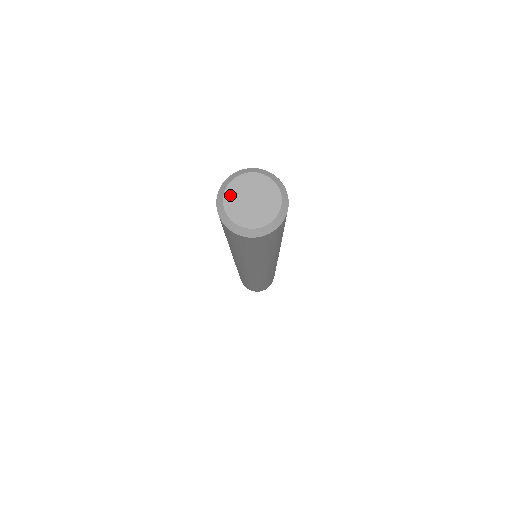
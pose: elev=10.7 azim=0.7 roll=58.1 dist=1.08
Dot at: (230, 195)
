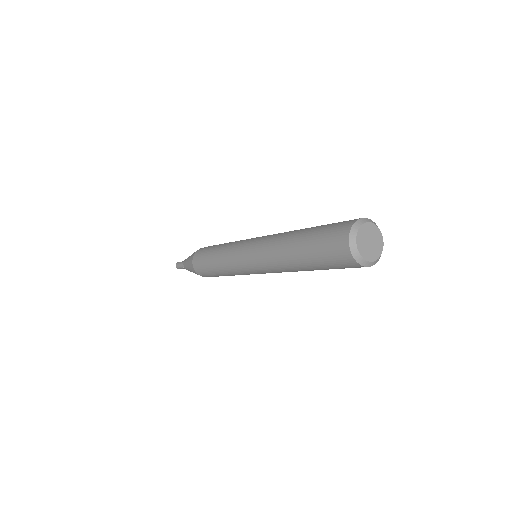
Dot at: (365, 228)
